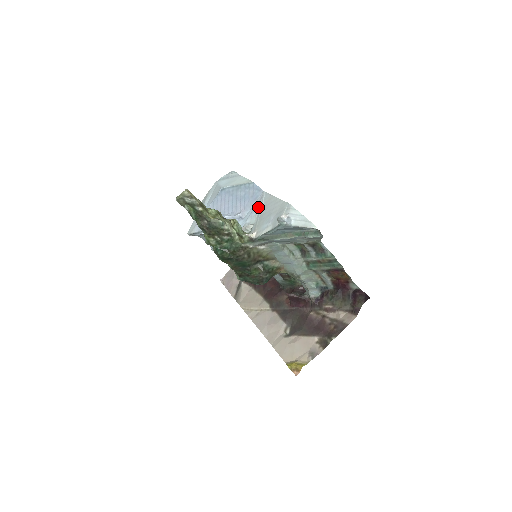
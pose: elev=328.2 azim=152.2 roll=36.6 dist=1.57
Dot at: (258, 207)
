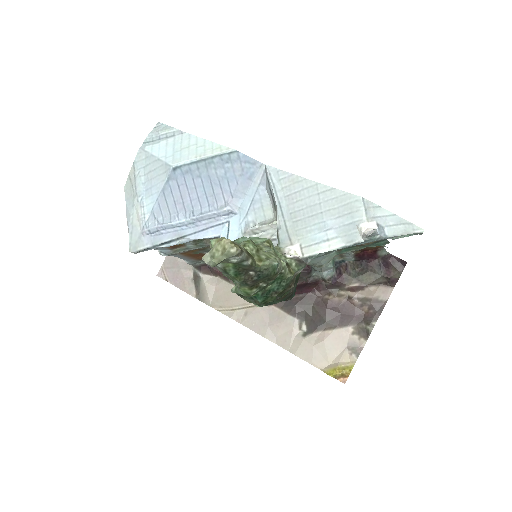
Dot at: (262, 192)
